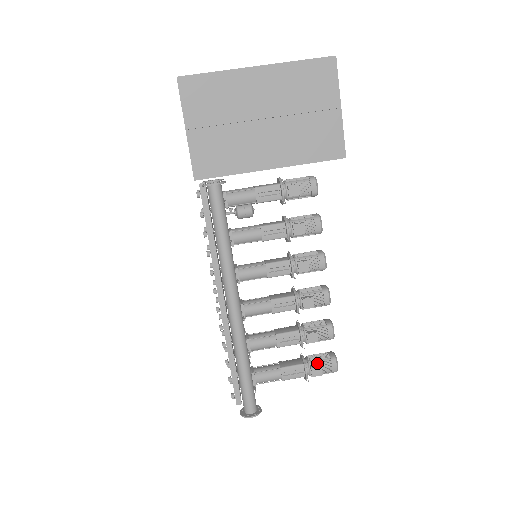
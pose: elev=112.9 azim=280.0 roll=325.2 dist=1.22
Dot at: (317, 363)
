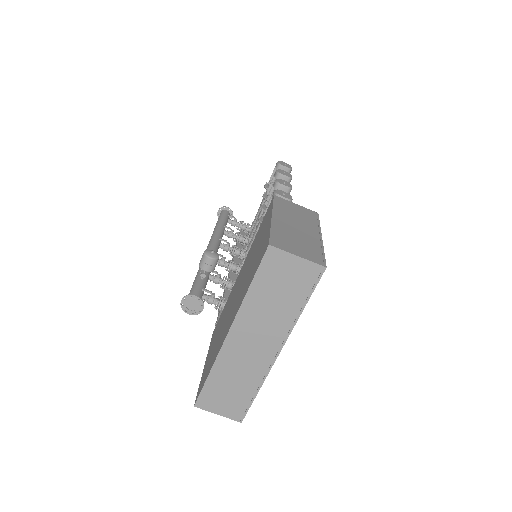
Dot at: occluded
